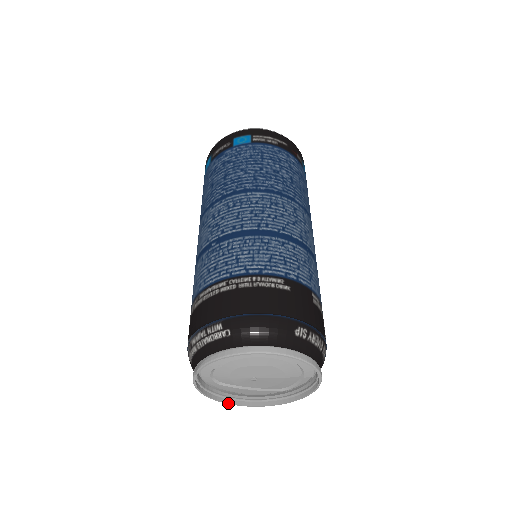
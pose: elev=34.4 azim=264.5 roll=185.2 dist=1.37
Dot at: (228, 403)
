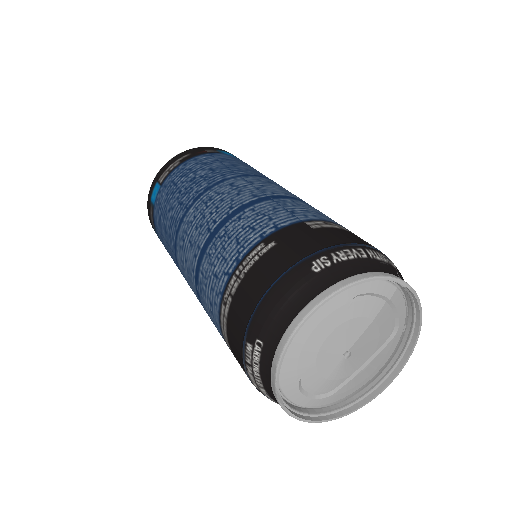
Dot at: (367, 402)
